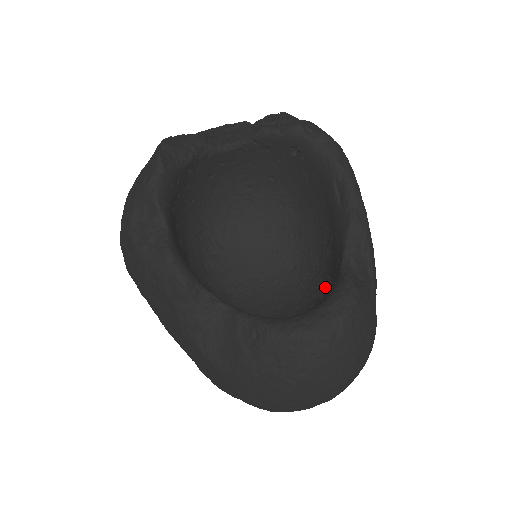
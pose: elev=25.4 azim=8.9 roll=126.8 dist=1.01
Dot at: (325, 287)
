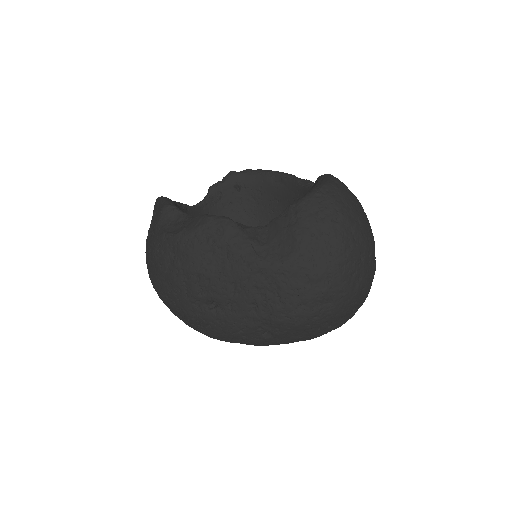
Dot at: occluded
